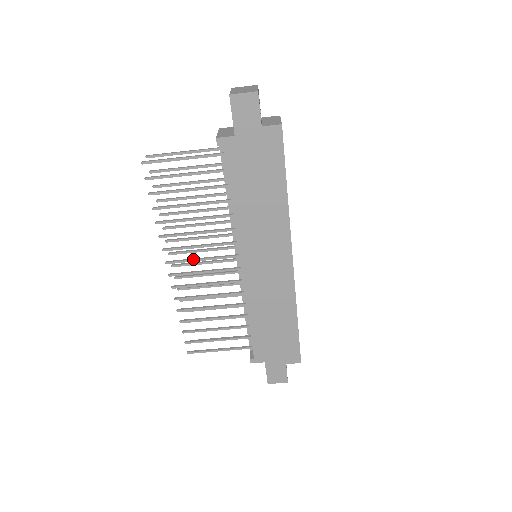
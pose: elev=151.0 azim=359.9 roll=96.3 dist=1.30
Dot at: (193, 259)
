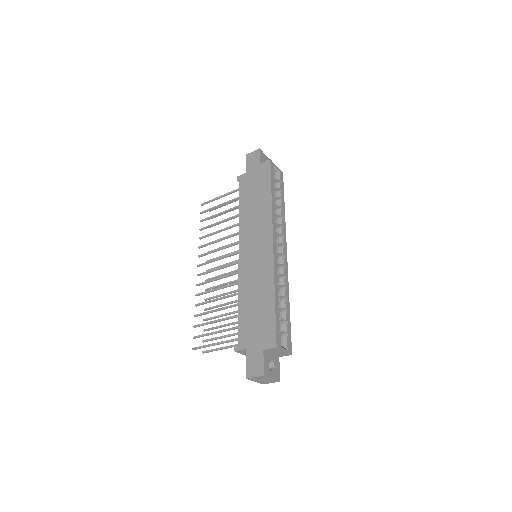
Dot at: (214, 259)
